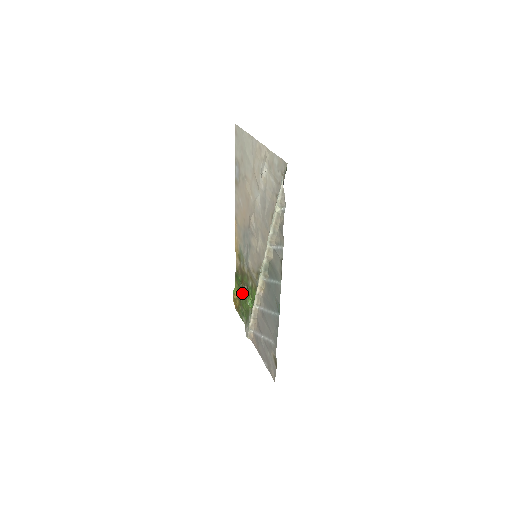
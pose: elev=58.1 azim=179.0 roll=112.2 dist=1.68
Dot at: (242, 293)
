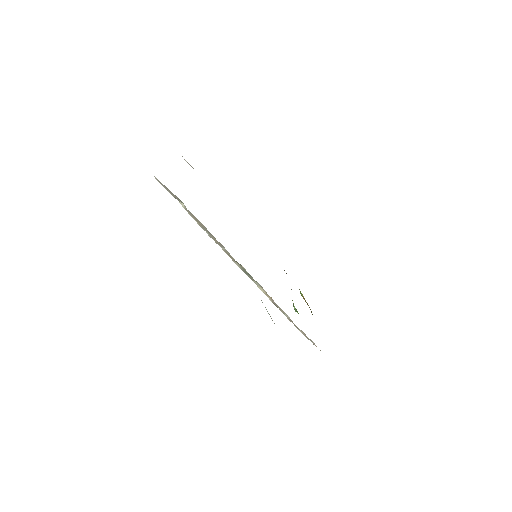
Dot at: occluded
